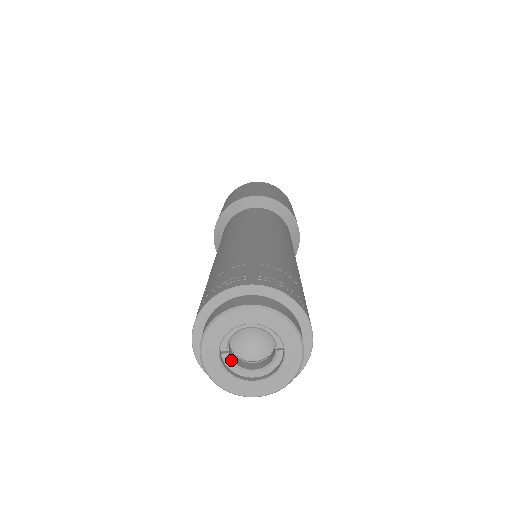
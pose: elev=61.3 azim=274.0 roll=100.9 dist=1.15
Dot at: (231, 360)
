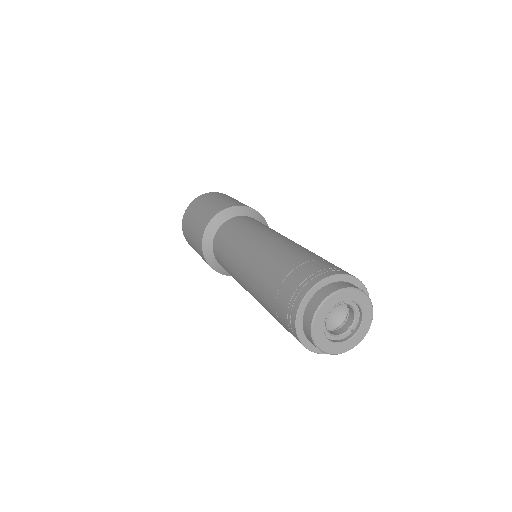
Dot at: occluded
